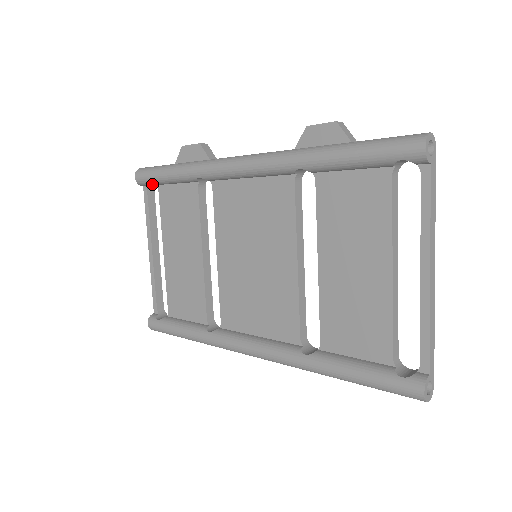
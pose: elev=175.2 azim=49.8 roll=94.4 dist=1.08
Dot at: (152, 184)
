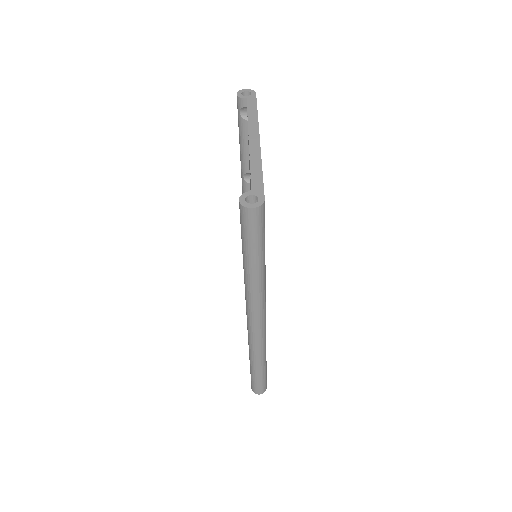
Dot at: occluded
